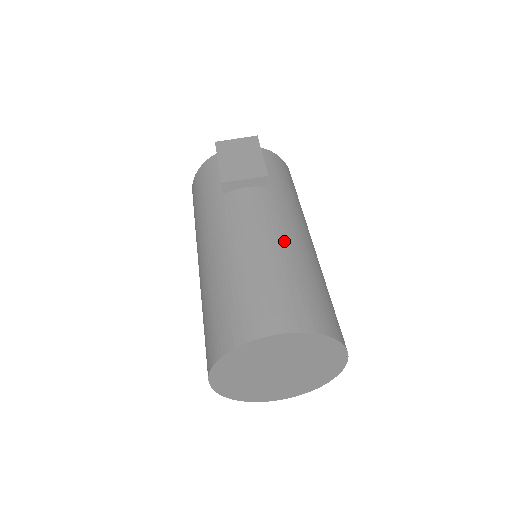
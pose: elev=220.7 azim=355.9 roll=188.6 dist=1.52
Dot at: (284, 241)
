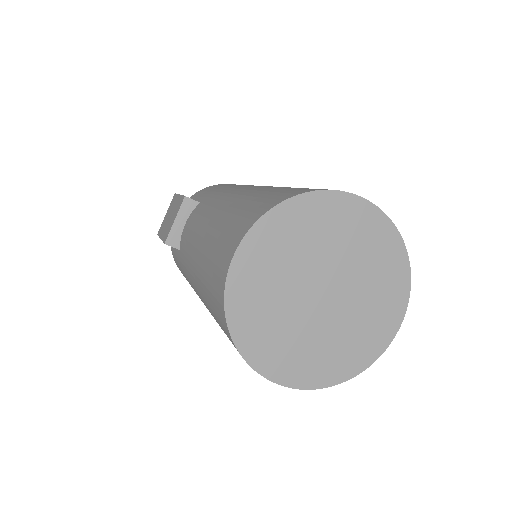
Dot at: (219, 207)
